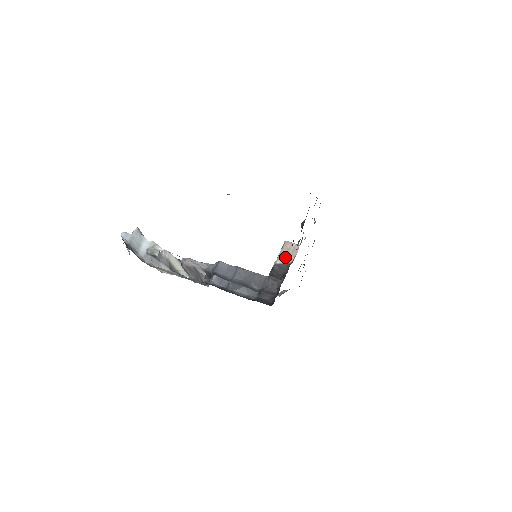
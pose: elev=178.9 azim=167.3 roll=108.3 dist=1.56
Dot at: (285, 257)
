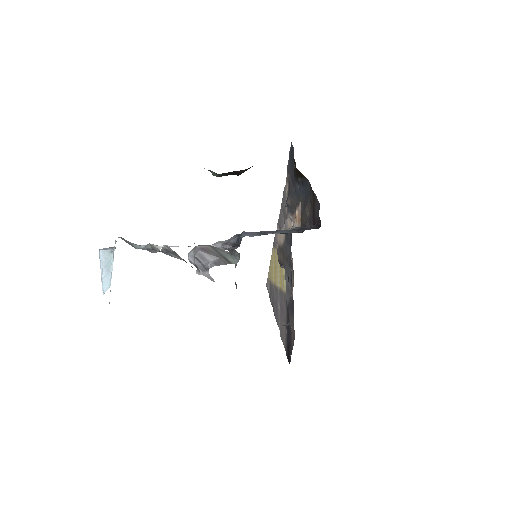
Dot at: occluded
